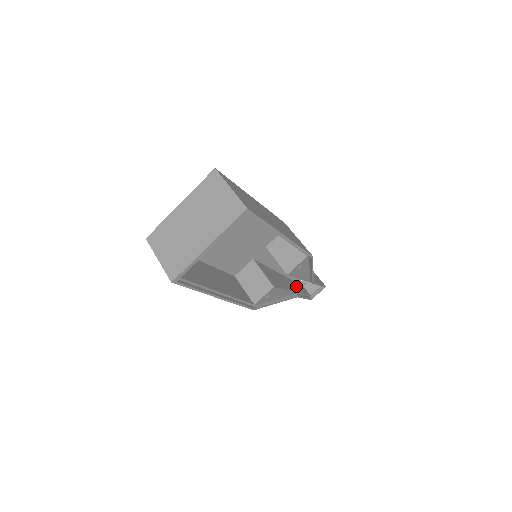
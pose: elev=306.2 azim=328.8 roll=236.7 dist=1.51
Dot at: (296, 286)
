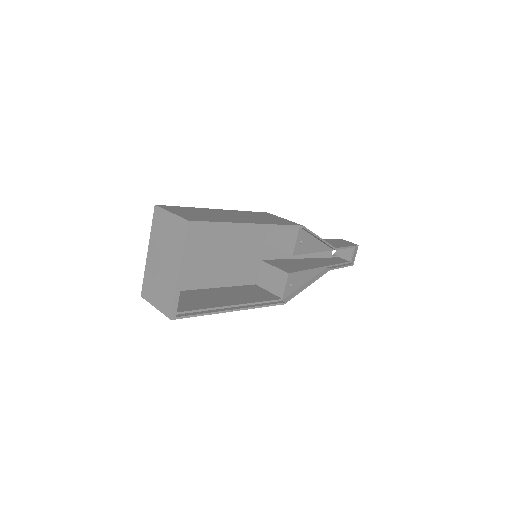
Dot at: (327, 261)
